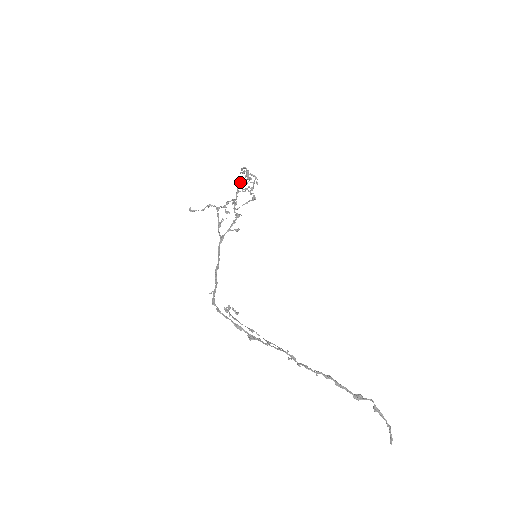
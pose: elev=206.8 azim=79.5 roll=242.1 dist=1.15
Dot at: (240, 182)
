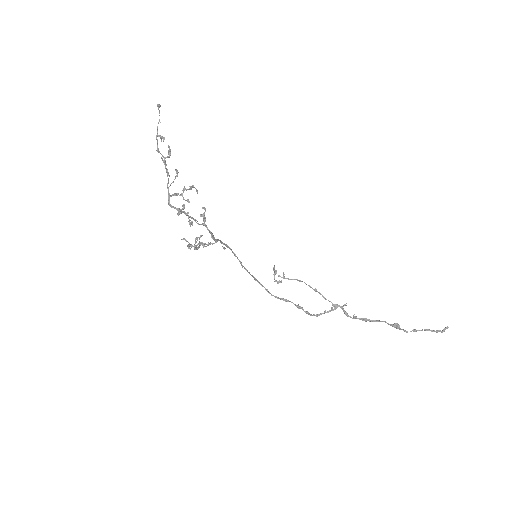
Dot at: occluded
